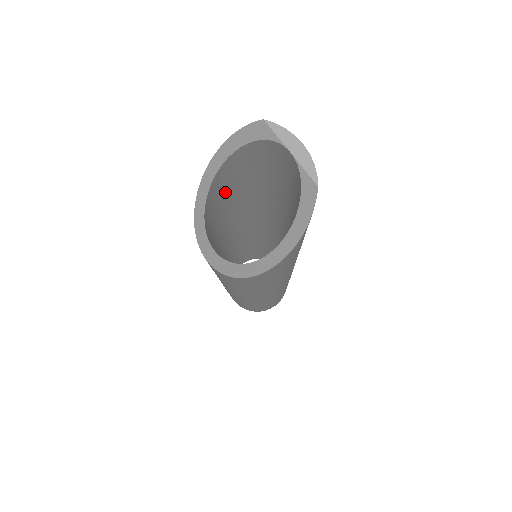
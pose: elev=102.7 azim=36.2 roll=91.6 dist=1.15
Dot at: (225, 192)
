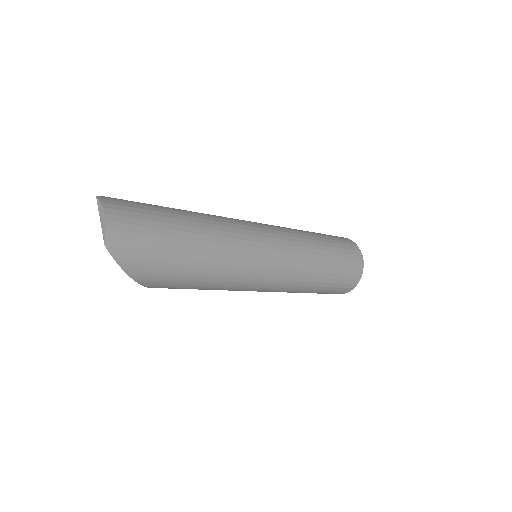
Dot at: occluded
